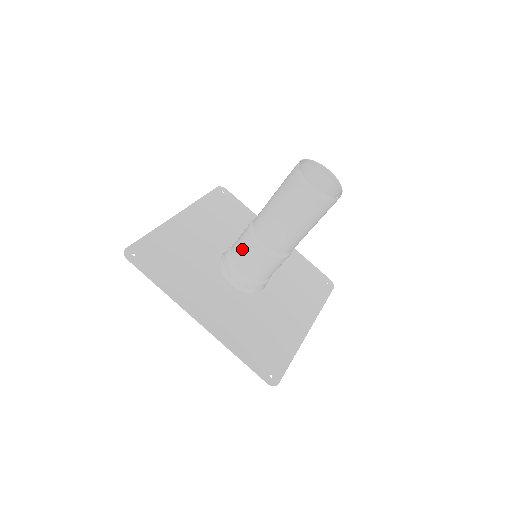
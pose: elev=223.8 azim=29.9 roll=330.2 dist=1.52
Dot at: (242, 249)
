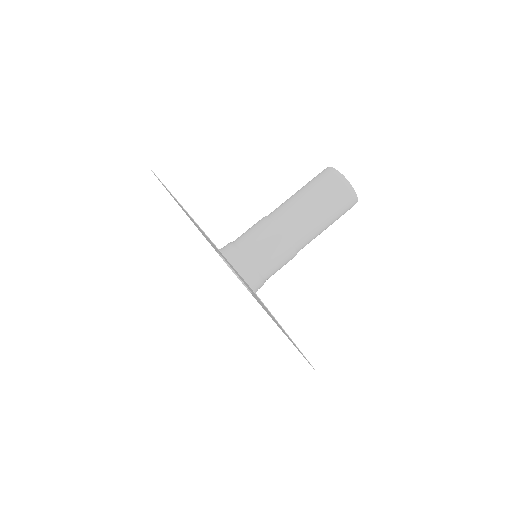
Dot at: (250, 228)
